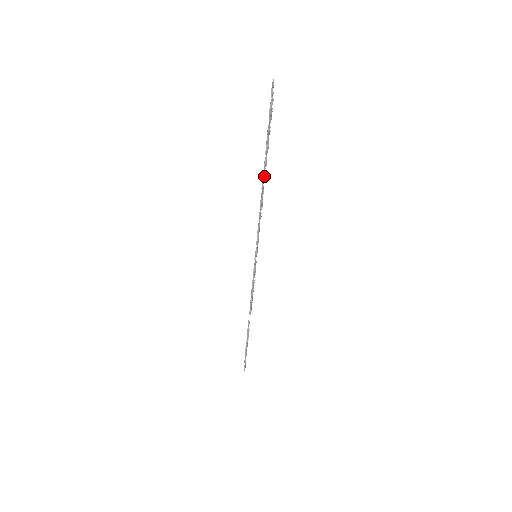
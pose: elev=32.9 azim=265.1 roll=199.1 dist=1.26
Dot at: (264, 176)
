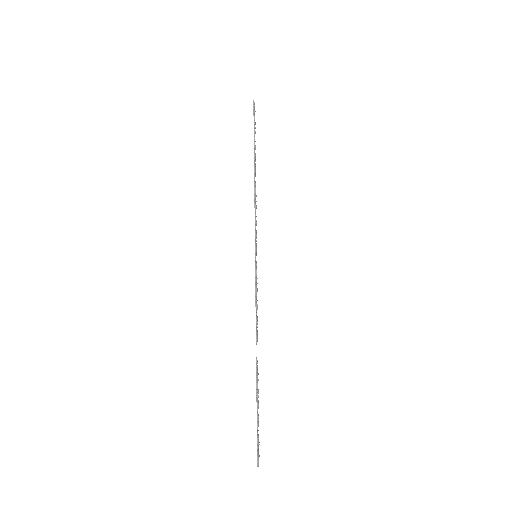
Dot at: (254, 165)
